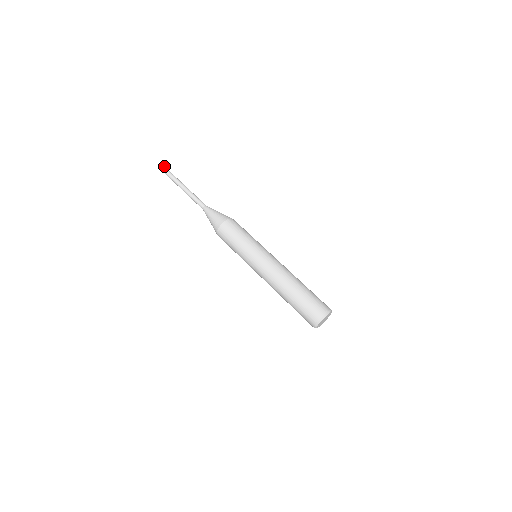
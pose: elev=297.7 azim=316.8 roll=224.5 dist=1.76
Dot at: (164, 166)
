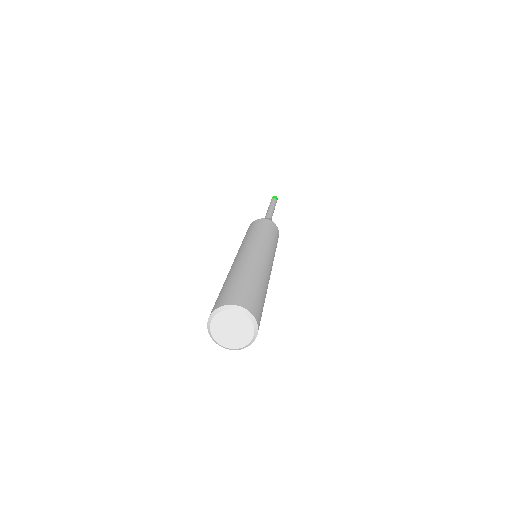
Dot at: (277, 198)
